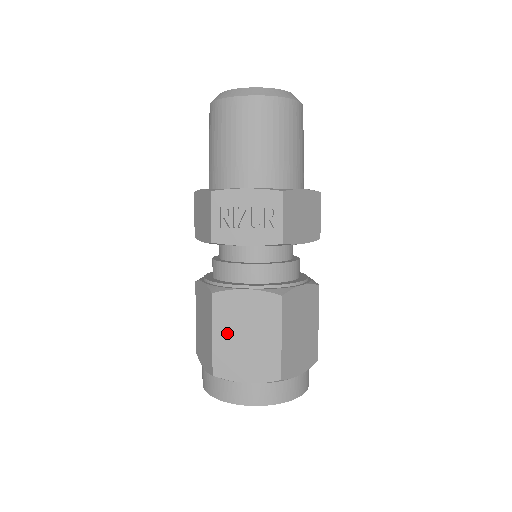
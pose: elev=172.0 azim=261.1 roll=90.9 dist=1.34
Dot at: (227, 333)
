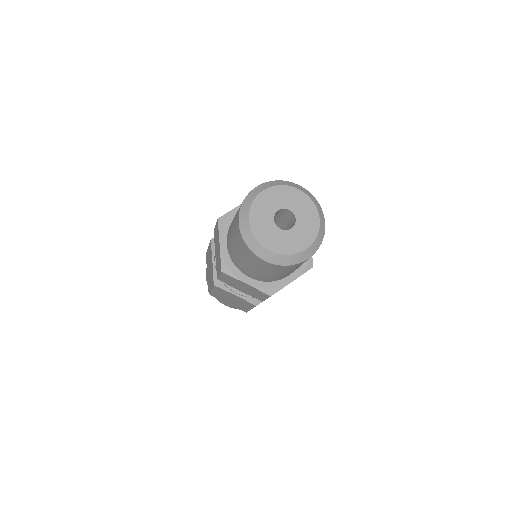
Dot at: occluded
